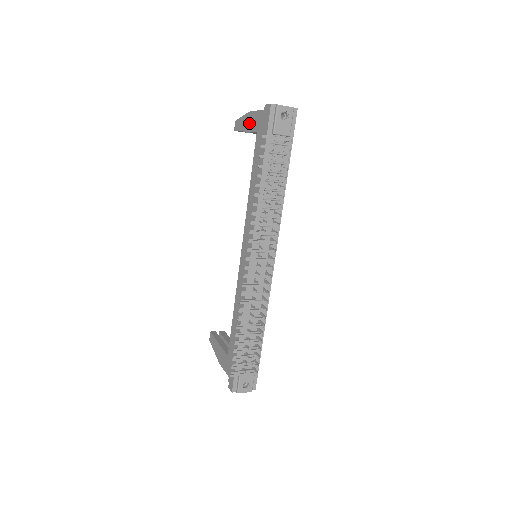
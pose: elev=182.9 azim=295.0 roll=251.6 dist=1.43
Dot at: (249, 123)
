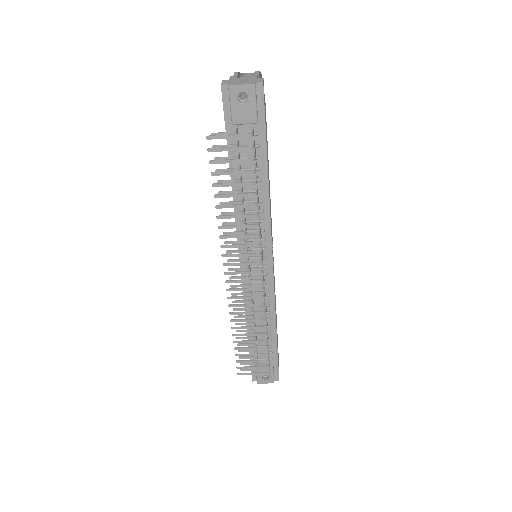
Dot at: occluded
